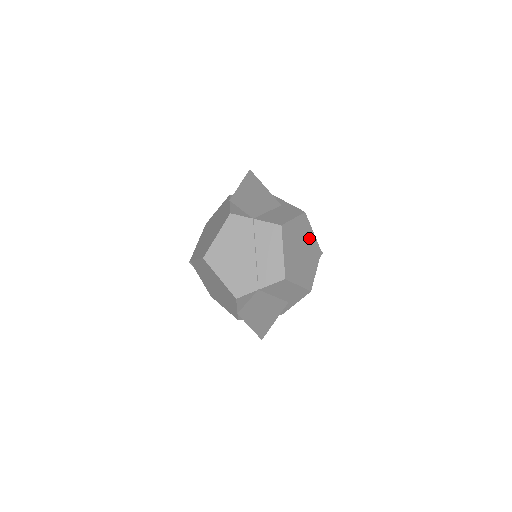
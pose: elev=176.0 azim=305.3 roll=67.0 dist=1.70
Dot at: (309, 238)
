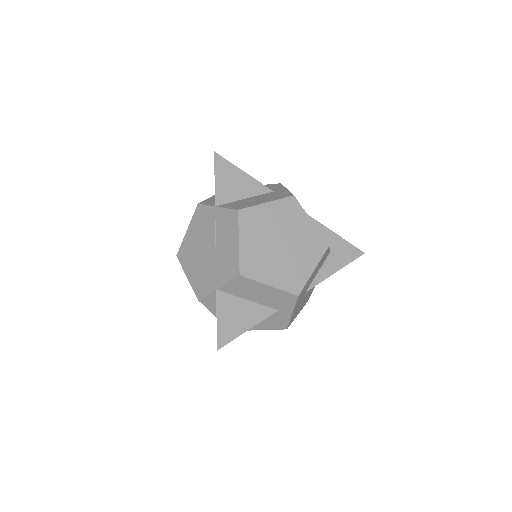
Dot at: (300, 228)
